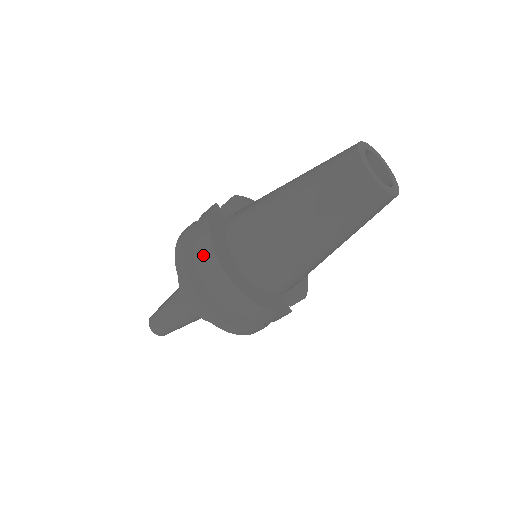
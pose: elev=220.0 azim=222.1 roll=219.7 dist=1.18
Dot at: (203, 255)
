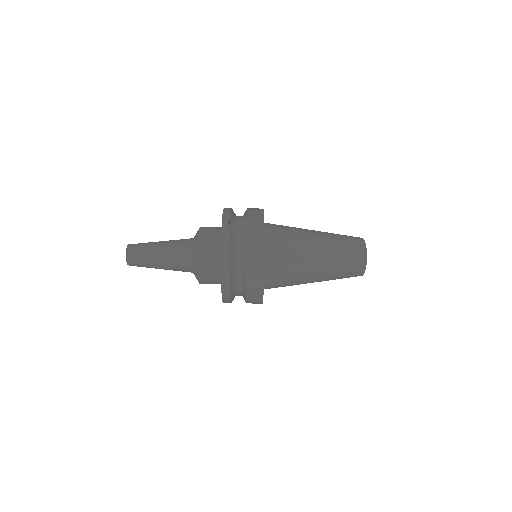
Dot at: (253, 278)
